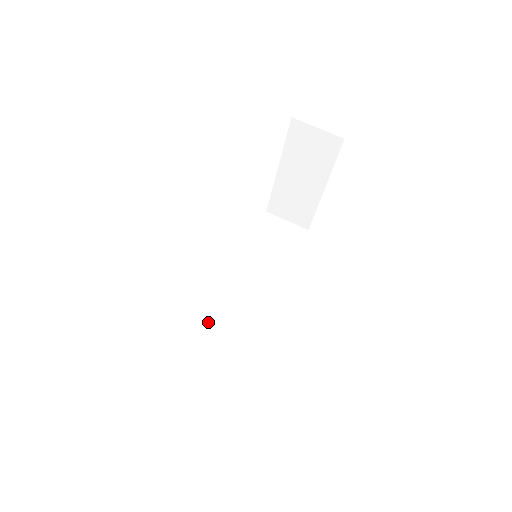
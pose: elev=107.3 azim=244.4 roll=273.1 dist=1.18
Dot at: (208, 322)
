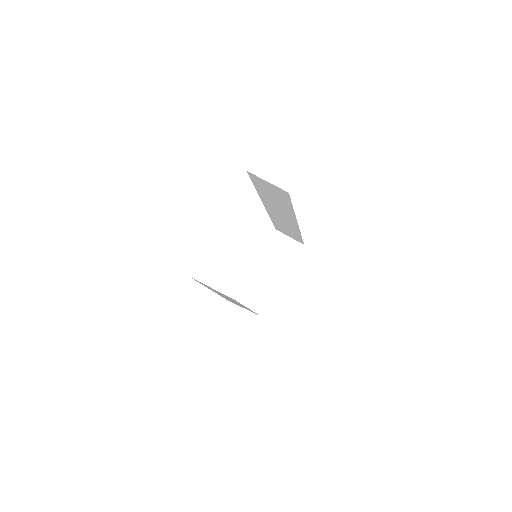
Dot at: (209, 287)
